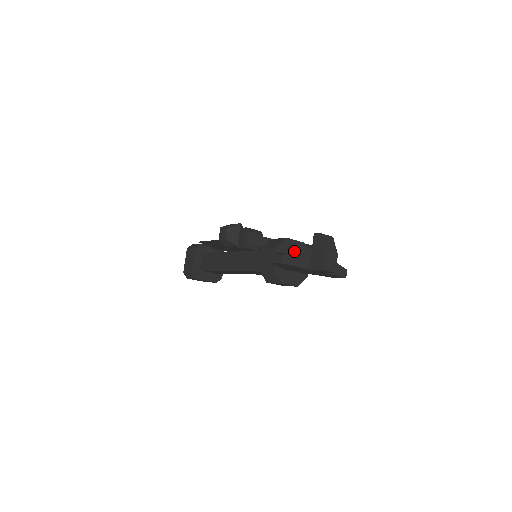
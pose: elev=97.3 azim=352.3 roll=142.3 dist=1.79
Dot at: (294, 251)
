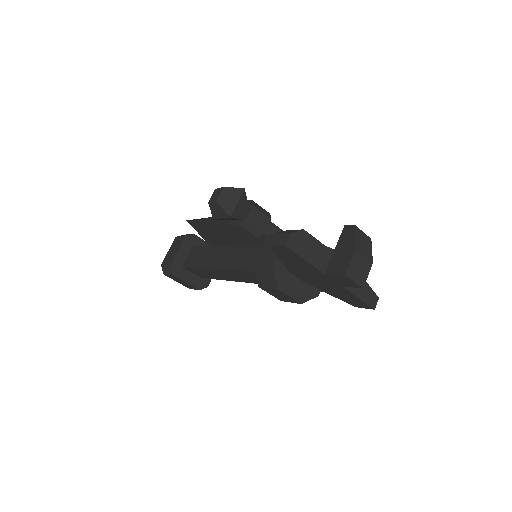
Dot at: occluded
